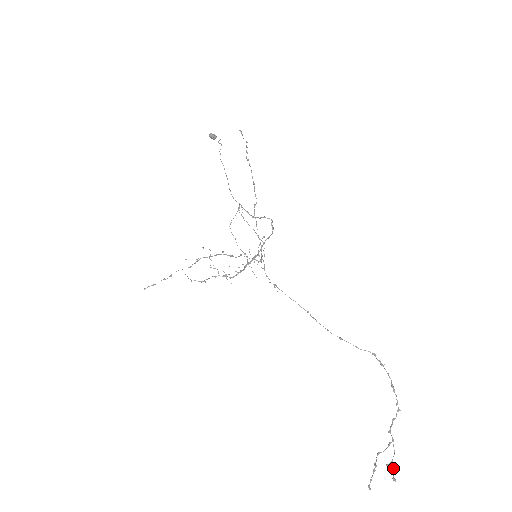
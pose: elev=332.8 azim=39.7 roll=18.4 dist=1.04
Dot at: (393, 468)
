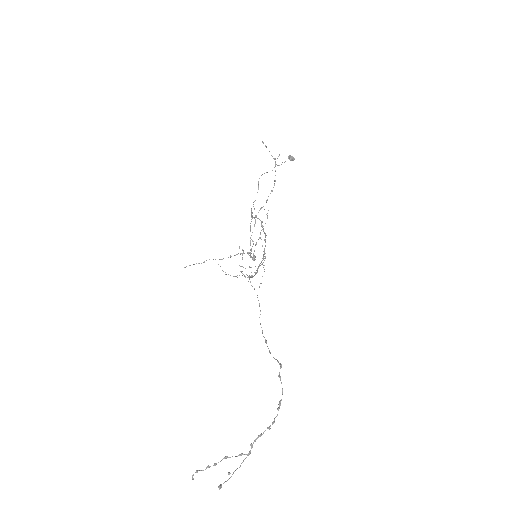
Dot at: (229, 478)
